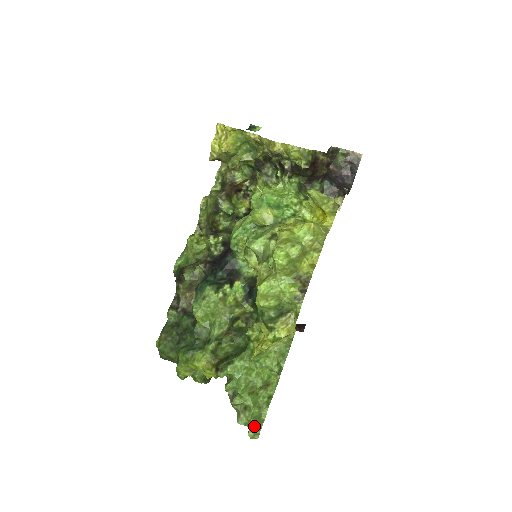
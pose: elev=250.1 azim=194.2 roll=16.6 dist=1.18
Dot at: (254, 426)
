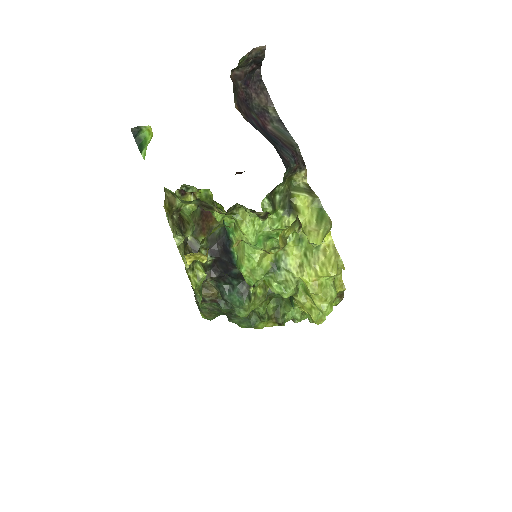
Dot at: occluded
